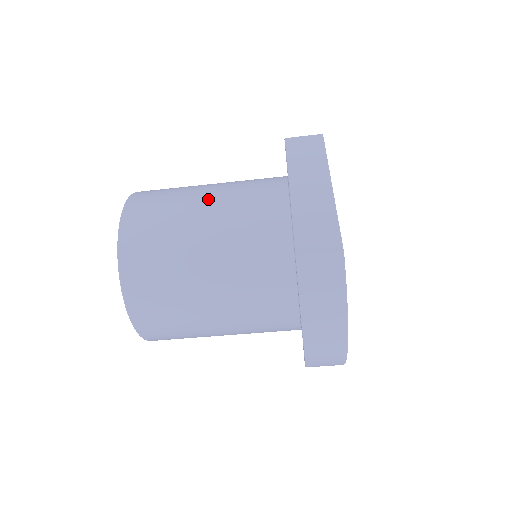
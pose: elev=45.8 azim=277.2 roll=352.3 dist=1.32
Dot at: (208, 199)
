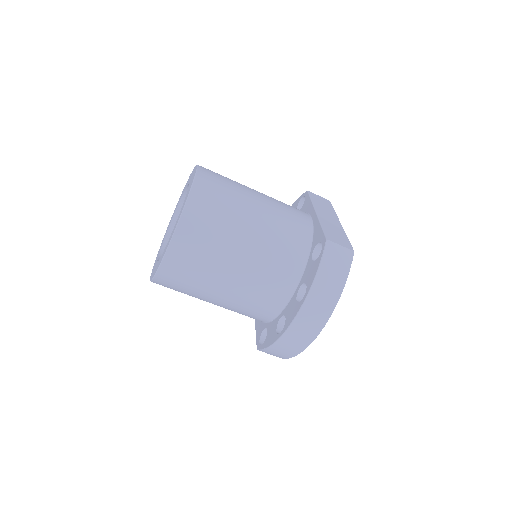
Dot at: (258, 193)
